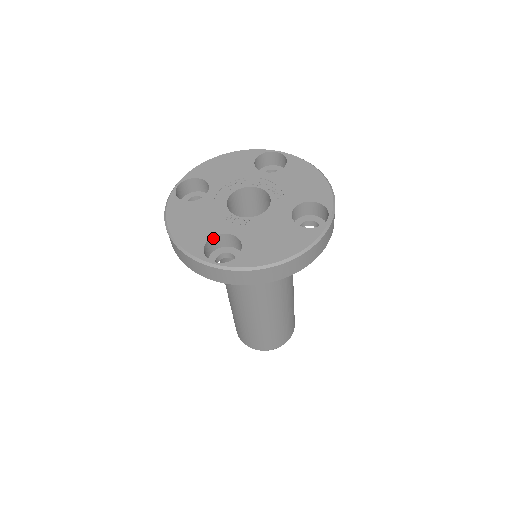
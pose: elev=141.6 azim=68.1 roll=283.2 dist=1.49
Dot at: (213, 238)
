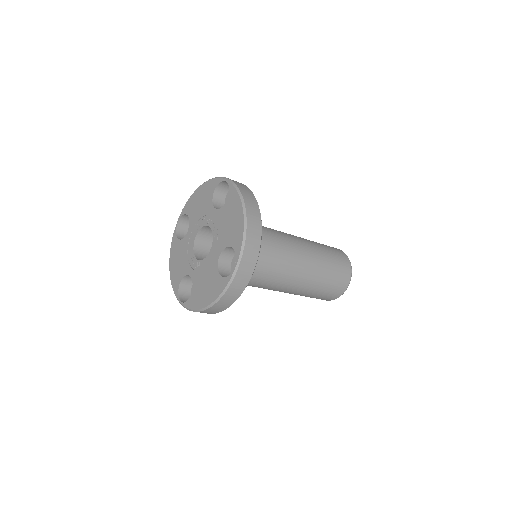
Dot at: (185, 277)
